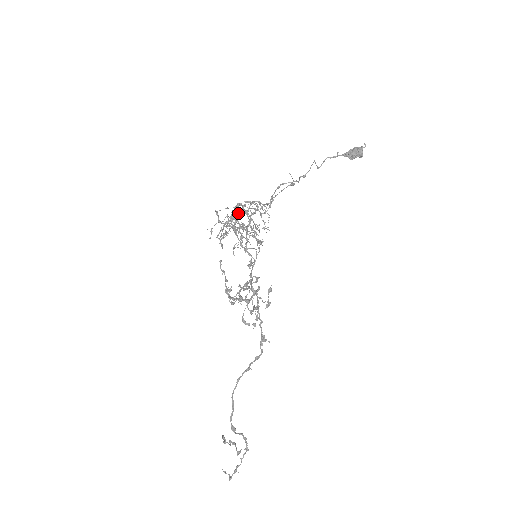
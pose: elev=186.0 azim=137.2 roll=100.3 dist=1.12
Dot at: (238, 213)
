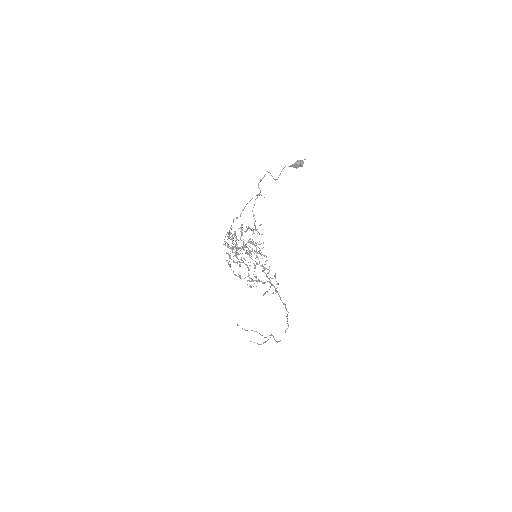
Dot at: (234, 232)
